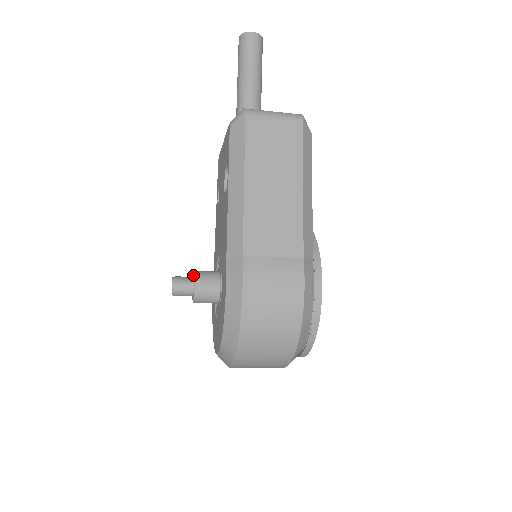
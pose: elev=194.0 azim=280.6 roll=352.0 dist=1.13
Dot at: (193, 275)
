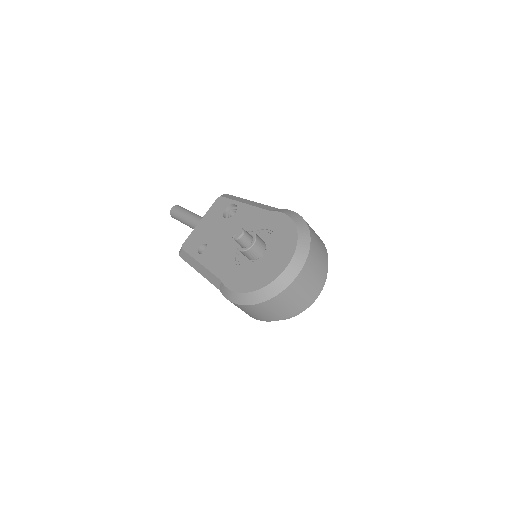
Dot at: occluded
